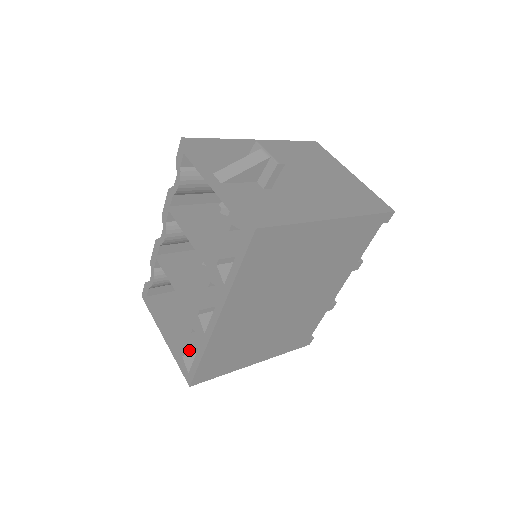
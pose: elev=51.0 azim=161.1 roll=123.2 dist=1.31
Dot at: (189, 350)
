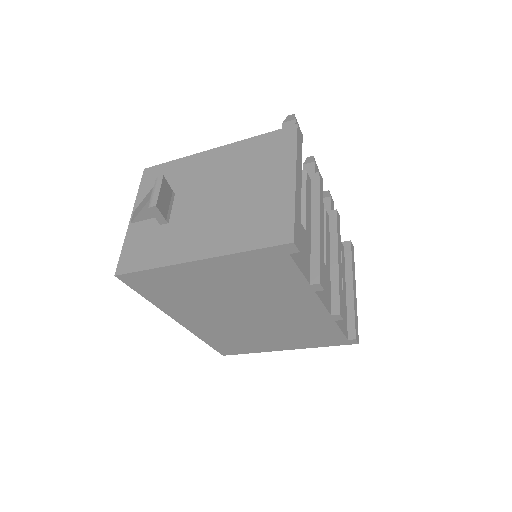
Dot at: occluded
